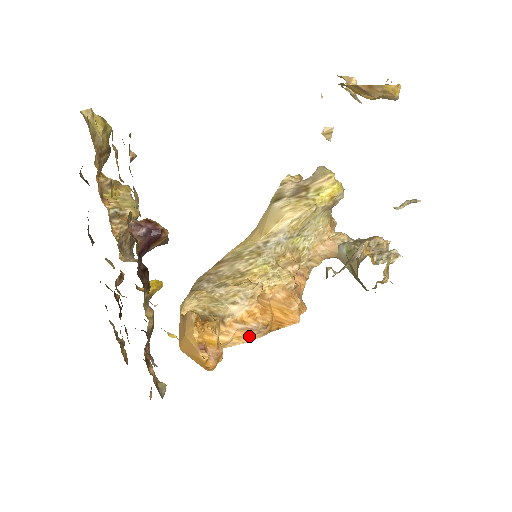
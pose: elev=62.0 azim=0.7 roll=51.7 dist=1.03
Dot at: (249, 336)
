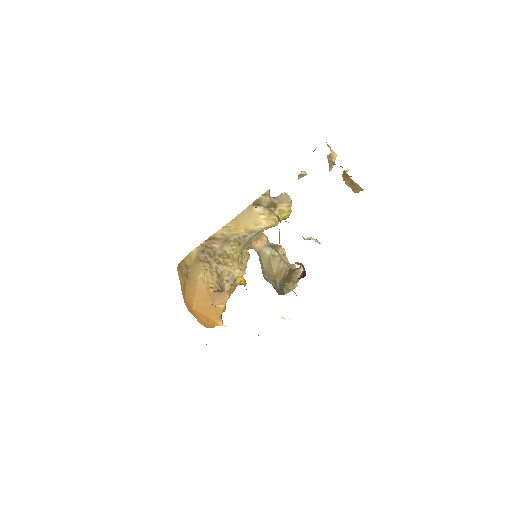
Dot at: occluded
